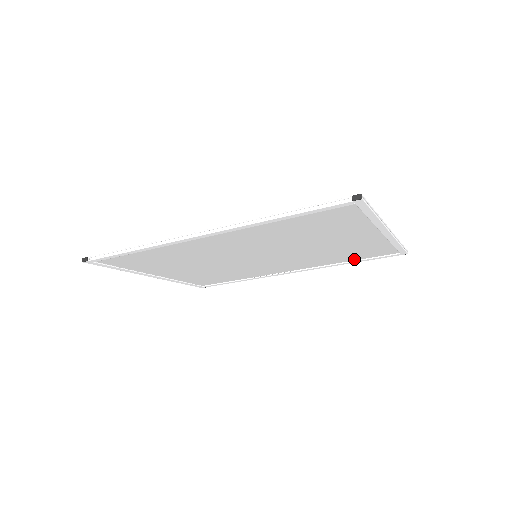
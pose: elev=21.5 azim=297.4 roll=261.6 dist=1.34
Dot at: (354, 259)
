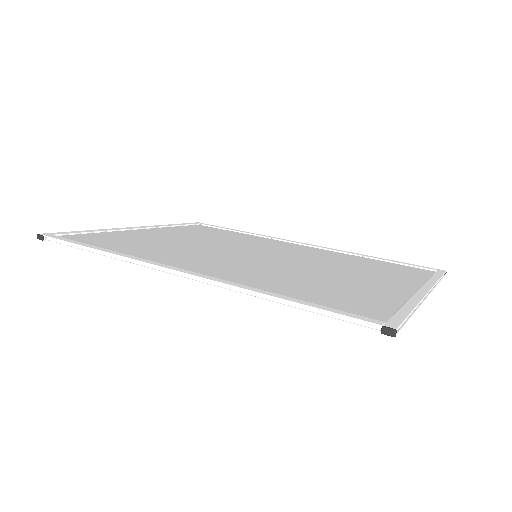
Dot at: (378, 261)
